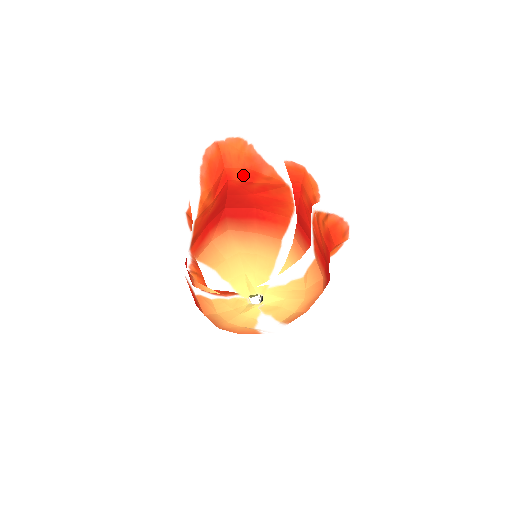
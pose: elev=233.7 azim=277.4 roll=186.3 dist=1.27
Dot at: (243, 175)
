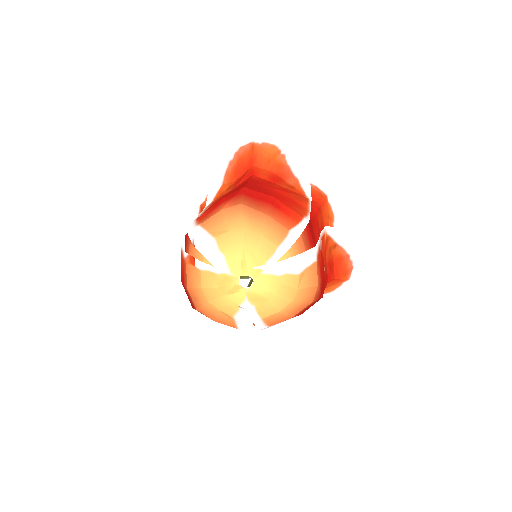
Dot at: (268, 176)
